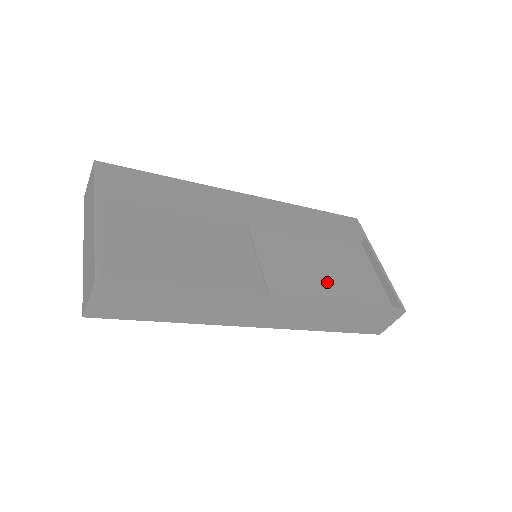
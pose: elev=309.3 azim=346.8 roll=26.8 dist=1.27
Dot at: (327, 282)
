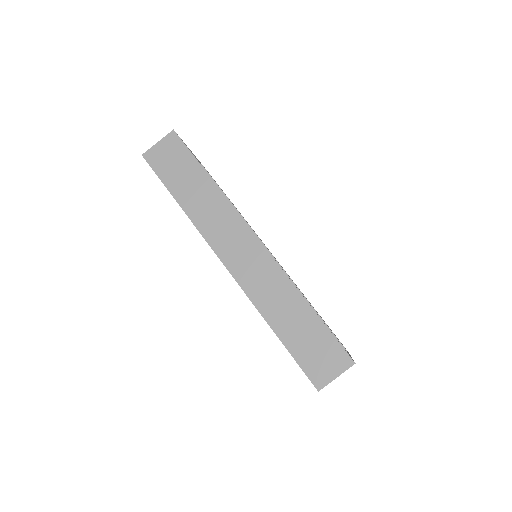
Dot at: occluded
